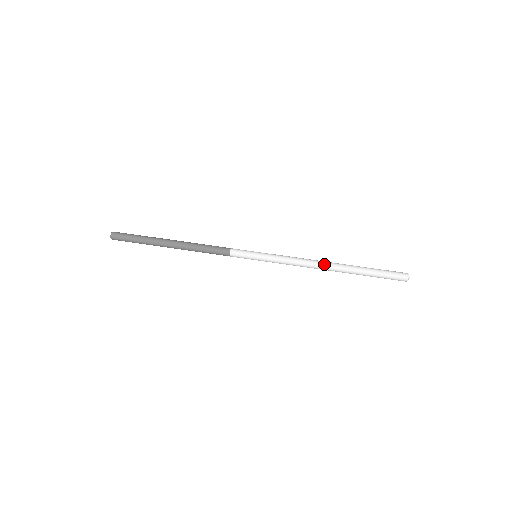
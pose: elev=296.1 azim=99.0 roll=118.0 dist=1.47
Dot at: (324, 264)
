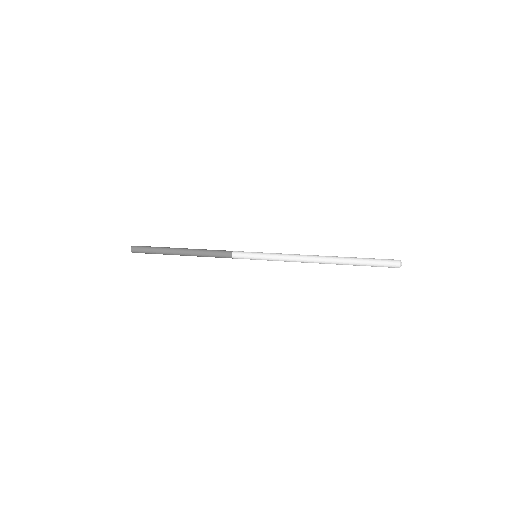
Dot at: (318, 257)
